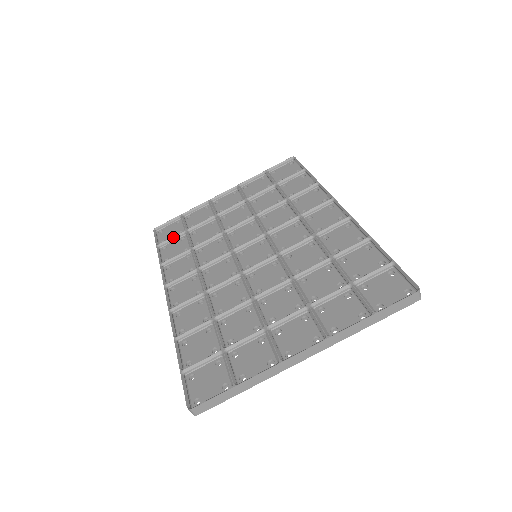
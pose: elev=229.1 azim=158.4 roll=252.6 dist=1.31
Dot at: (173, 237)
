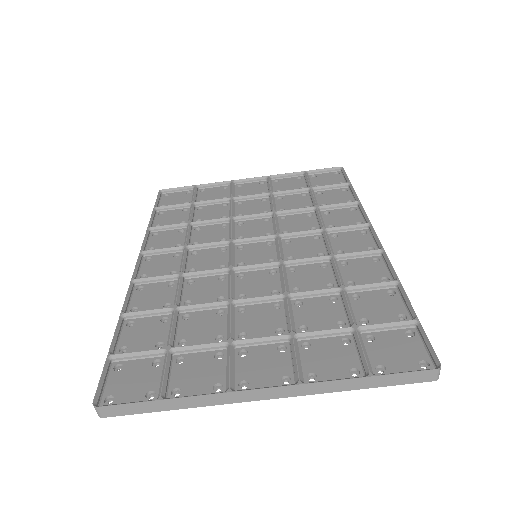
Dot at: (176, 205)
